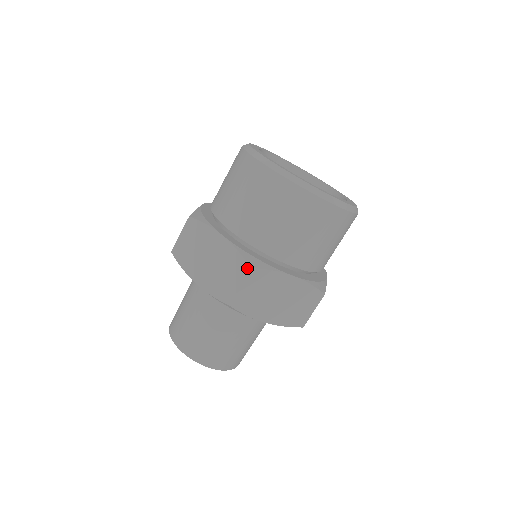
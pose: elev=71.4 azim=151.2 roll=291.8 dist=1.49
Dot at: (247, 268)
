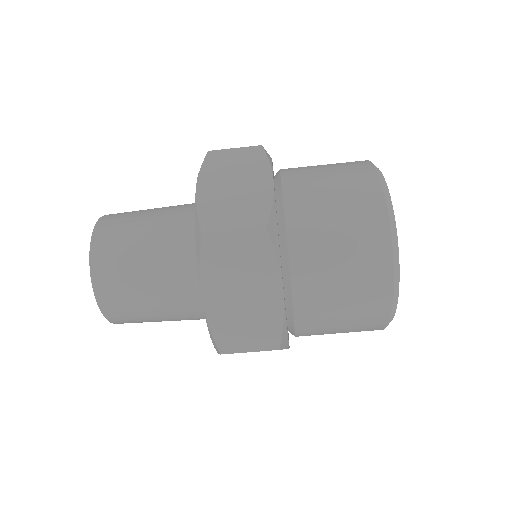
Dot at: (276, 346)
